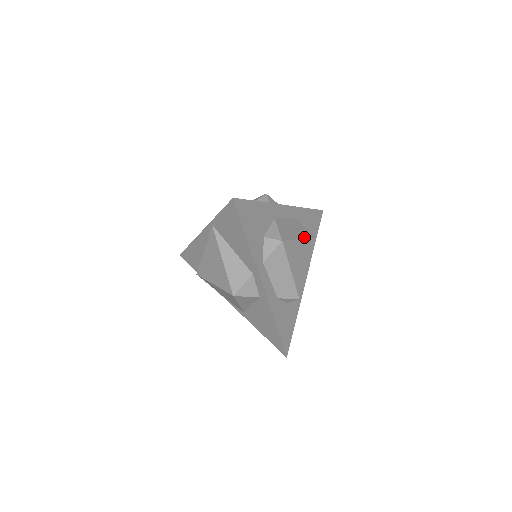
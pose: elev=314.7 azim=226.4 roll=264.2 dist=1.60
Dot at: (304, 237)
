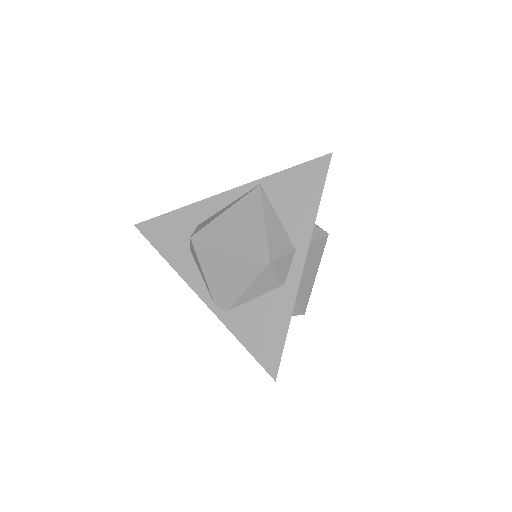
Dot at: occluded
